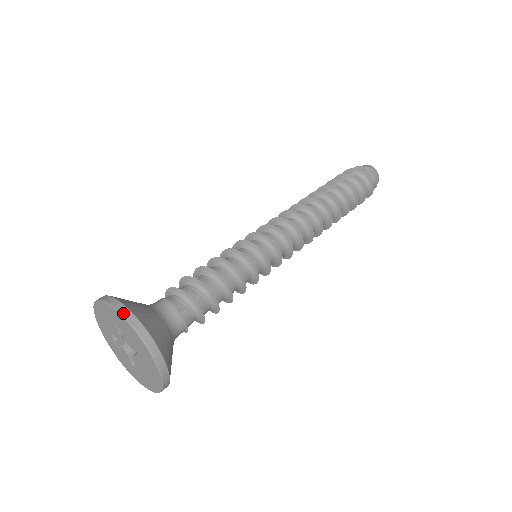
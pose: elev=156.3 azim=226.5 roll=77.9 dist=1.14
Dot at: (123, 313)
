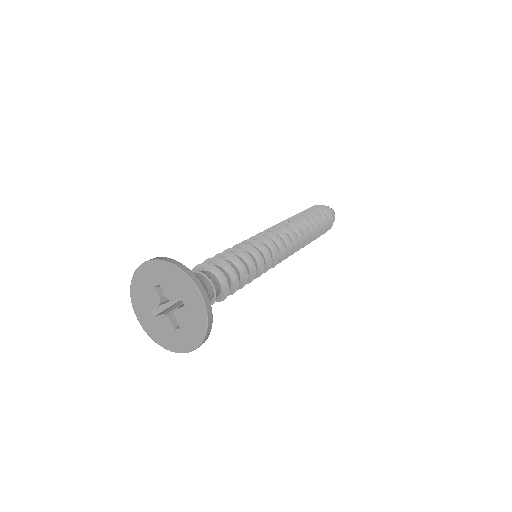
Dot at: (158, 259)
